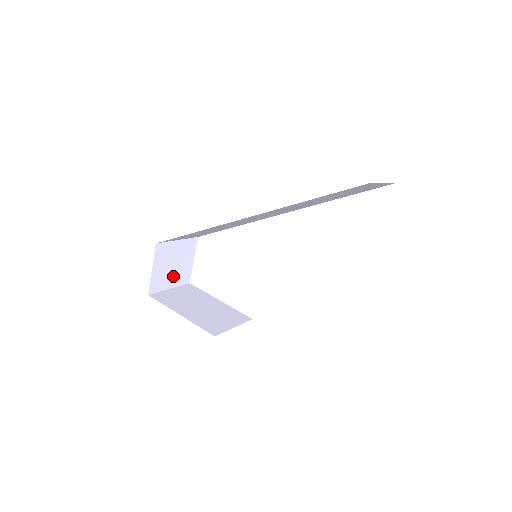
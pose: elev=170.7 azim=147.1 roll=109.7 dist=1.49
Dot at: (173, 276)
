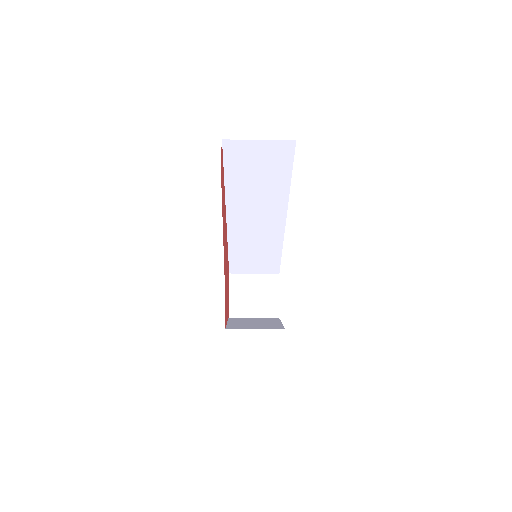
Dot at: (256, 306)
